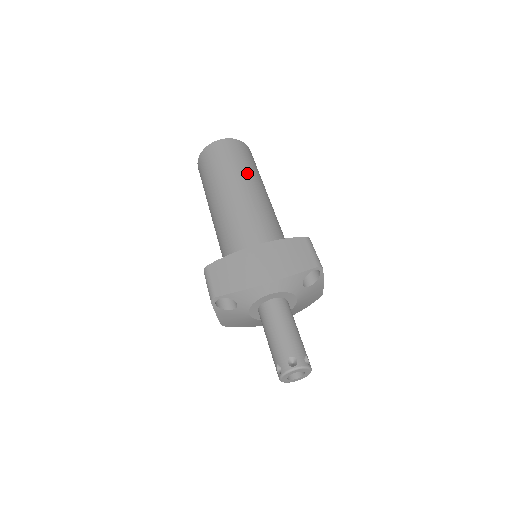
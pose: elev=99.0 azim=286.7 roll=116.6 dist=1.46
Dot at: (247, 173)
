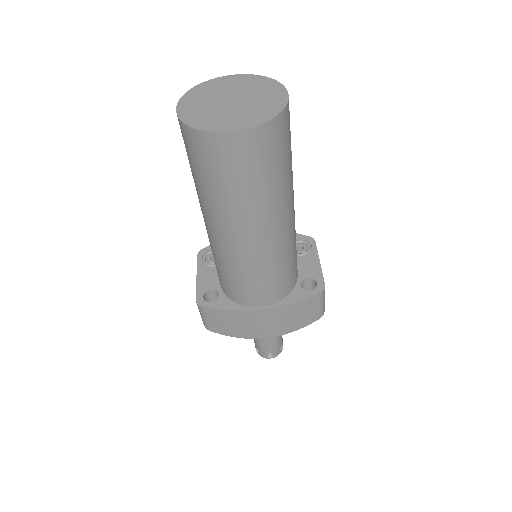
Dot at: (273, 206)
